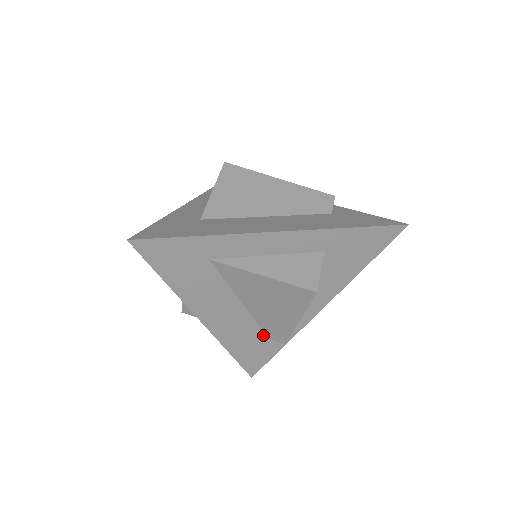
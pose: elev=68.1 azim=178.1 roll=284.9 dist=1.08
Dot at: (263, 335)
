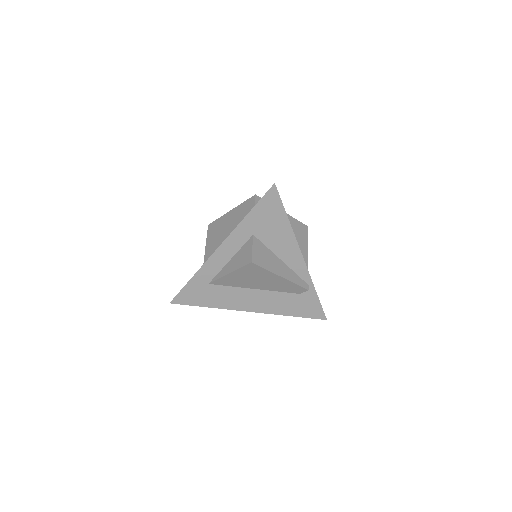
Dot at: (292, 294)
